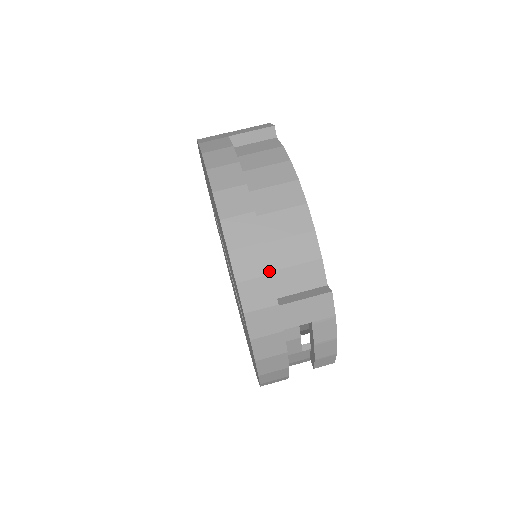
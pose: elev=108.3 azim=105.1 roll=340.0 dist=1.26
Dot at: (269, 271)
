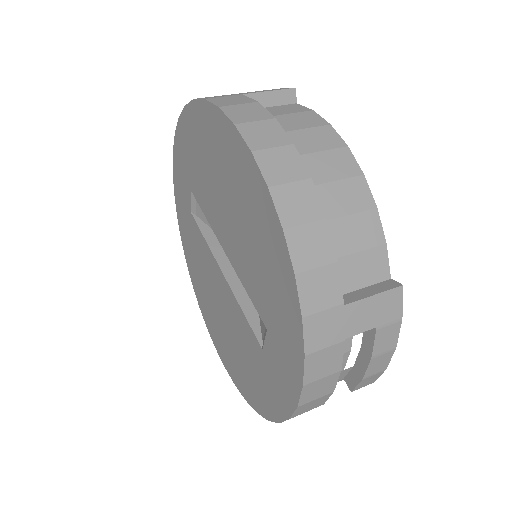
Dot at: (335, 257)
